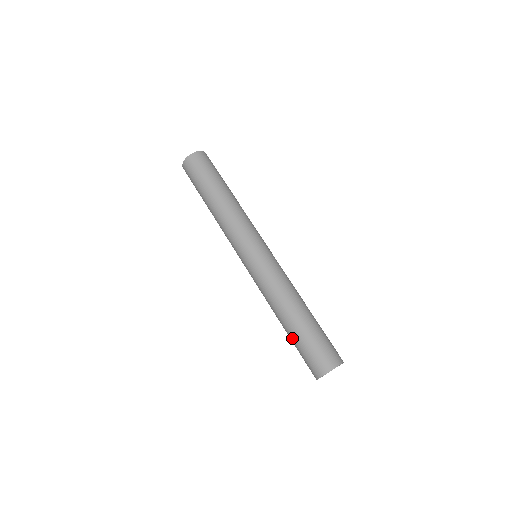
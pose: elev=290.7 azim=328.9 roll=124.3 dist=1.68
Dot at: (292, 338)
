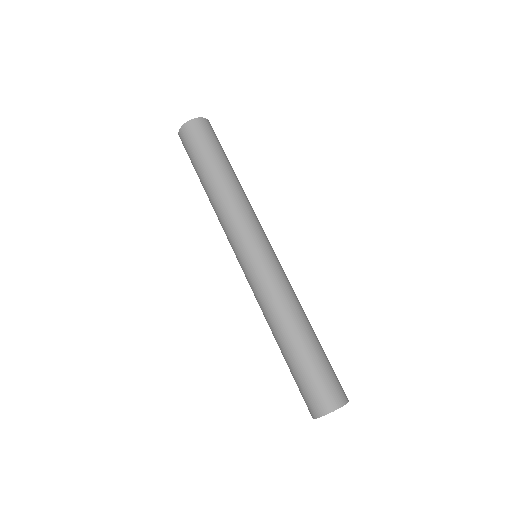
Dot at: (291, 363)
